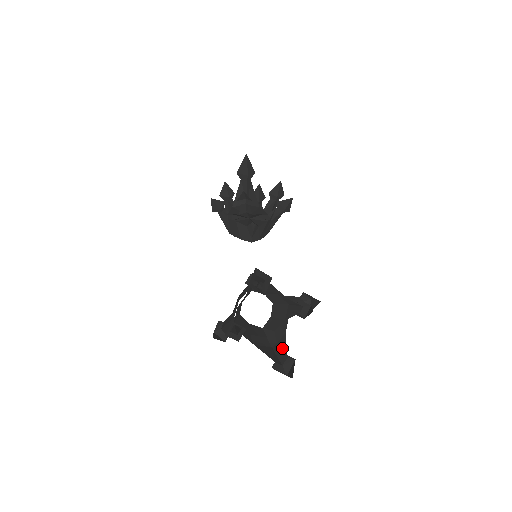
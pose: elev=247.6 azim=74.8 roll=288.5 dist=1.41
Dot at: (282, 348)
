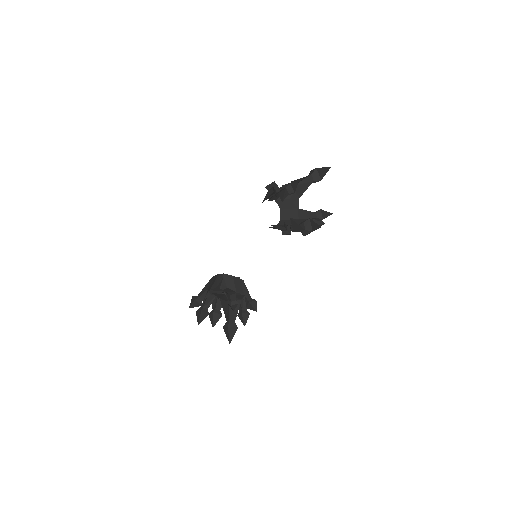
Dot at: occluded
